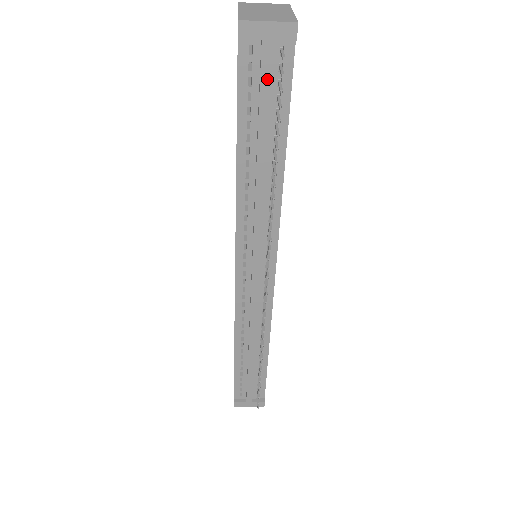
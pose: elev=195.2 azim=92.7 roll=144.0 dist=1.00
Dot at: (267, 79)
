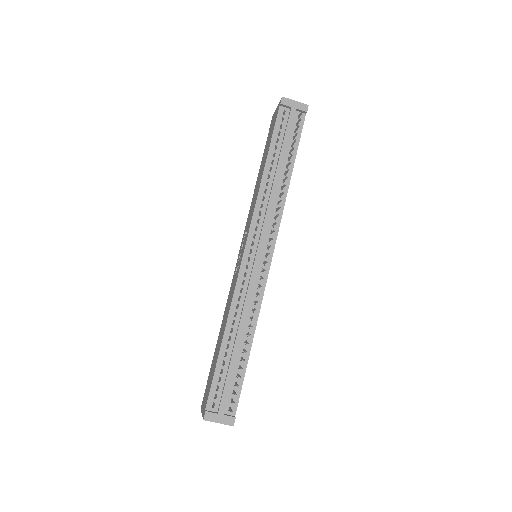
Dot at: (291, 125)
